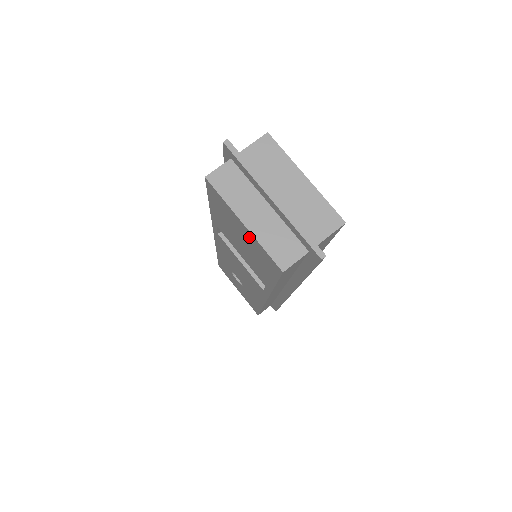
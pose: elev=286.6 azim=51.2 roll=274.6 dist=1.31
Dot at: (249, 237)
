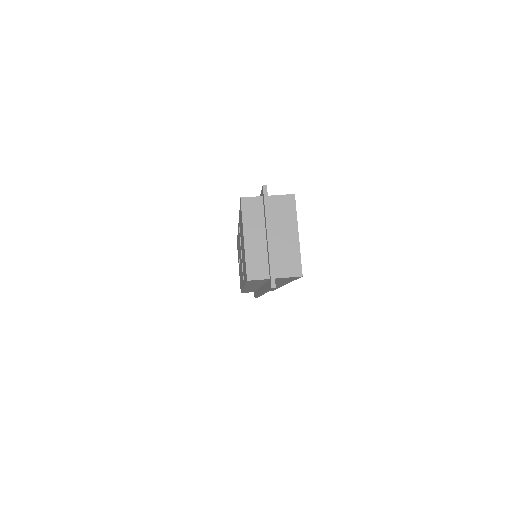
Dot at: occluded
